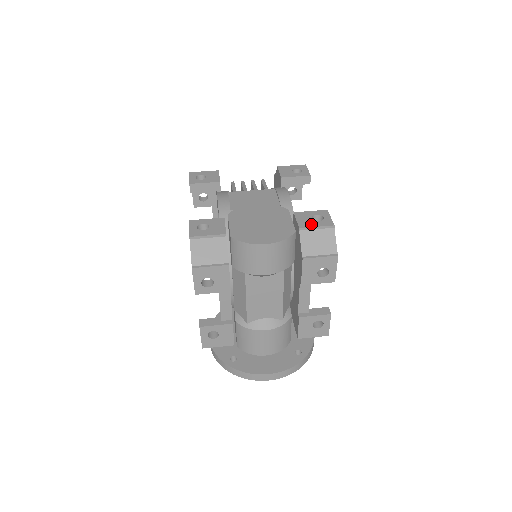
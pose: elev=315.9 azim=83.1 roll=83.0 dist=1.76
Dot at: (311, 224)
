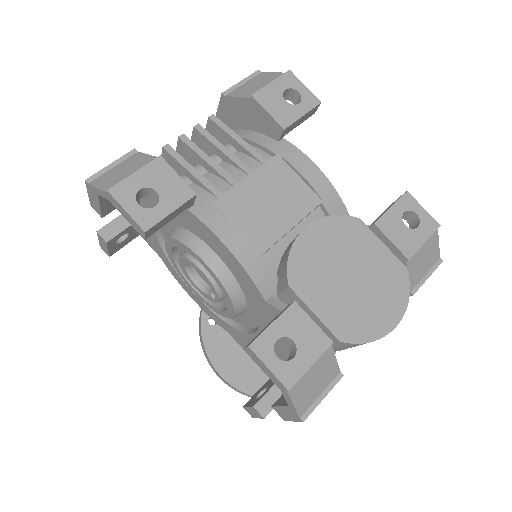
Dot at: (415, 241)
